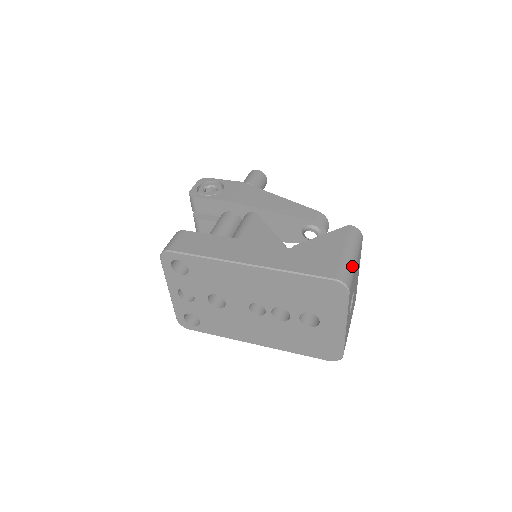
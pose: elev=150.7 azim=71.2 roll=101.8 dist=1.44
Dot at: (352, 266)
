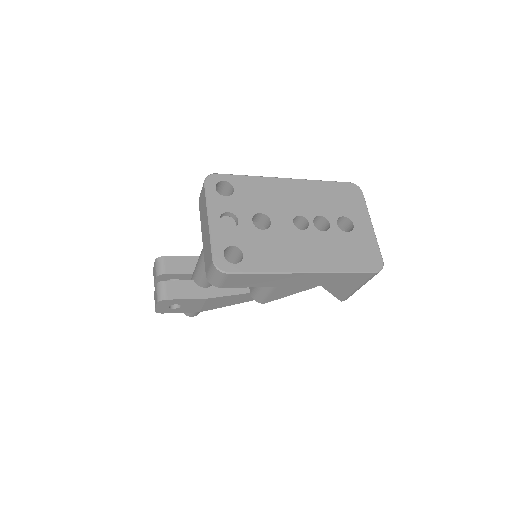
Dot at: occluded
